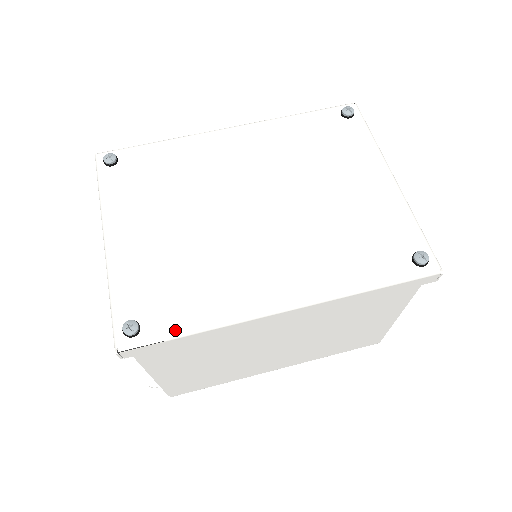
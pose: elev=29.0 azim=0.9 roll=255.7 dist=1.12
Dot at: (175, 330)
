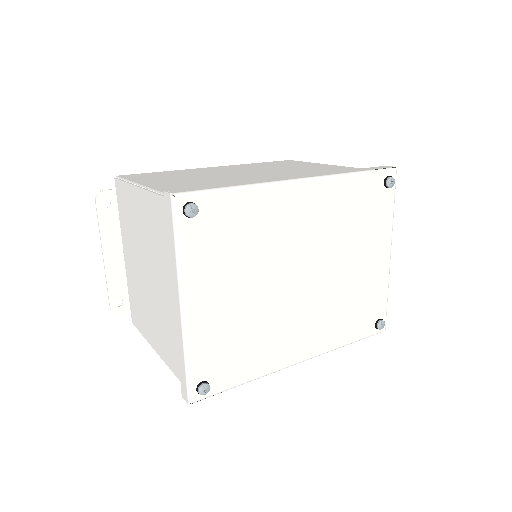
Dot at: (232, 385)
